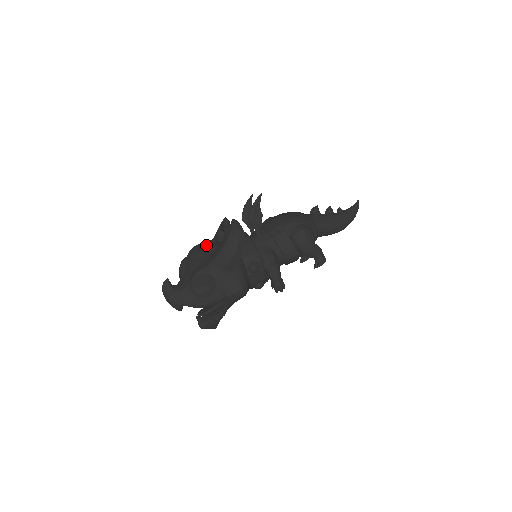
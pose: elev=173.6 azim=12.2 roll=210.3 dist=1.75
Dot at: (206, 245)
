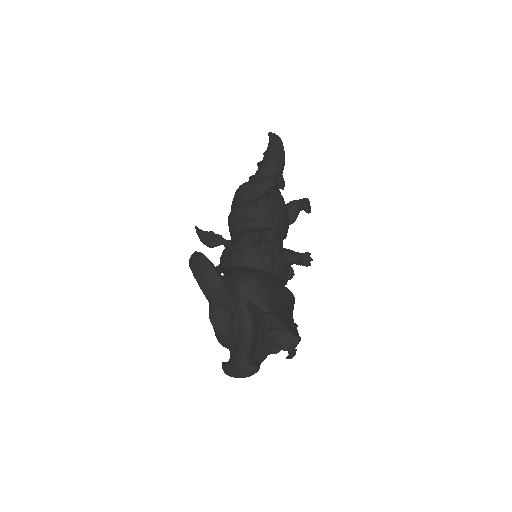
Dot at: occluded
